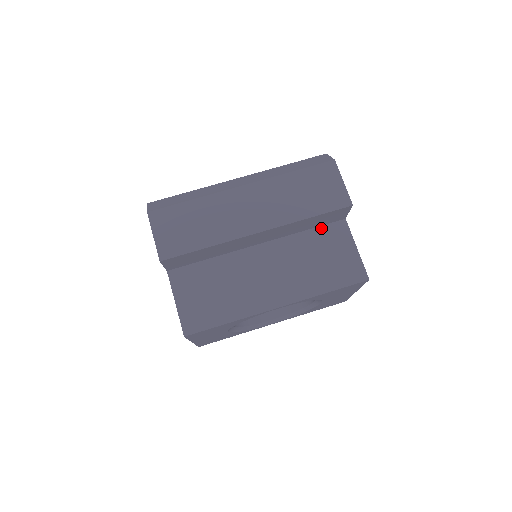
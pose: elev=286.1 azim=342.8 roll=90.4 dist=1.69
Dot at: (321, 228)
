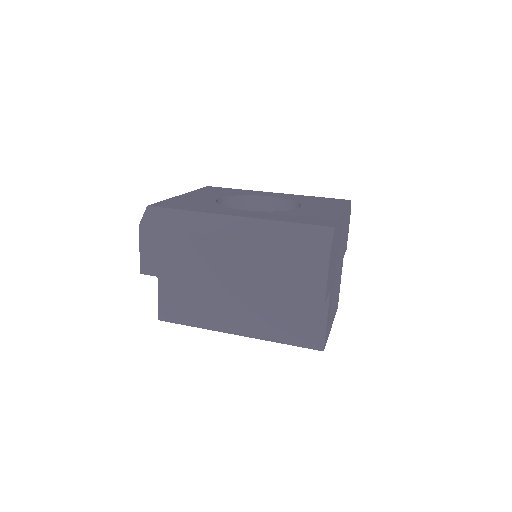
Dot at: occluded
